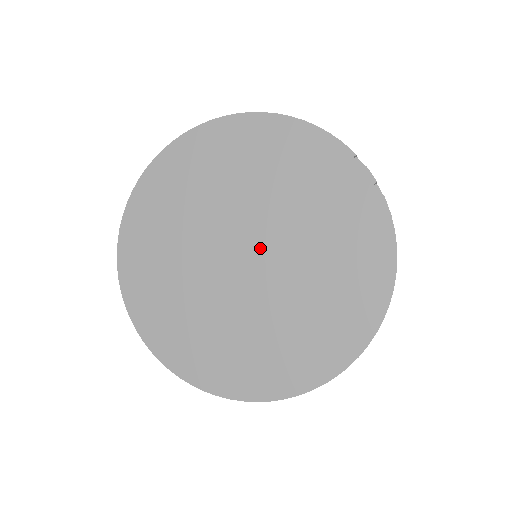
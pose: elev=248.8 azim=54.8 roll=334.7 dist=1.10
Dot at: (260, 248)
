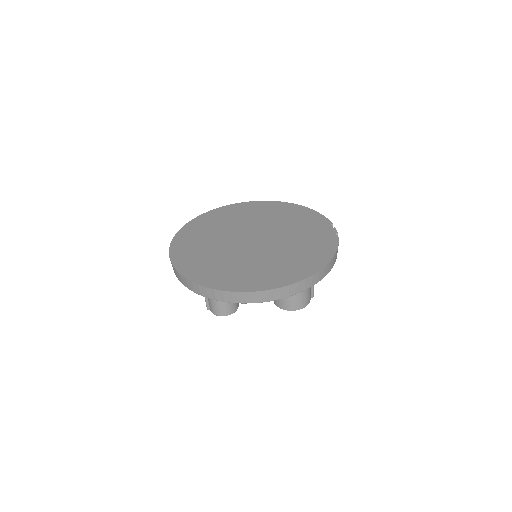
Dot at: (263, 238)
